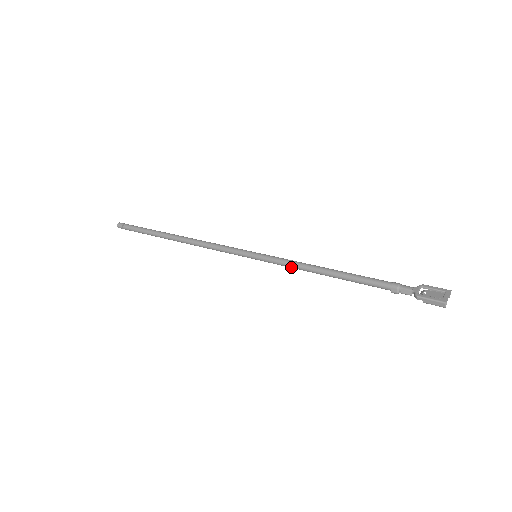
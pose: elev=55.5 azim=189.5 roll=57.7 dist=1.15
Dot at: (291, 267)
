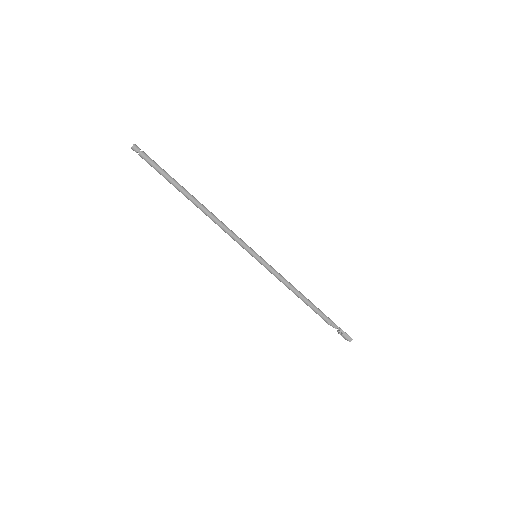
Dot at: (279, 277)
